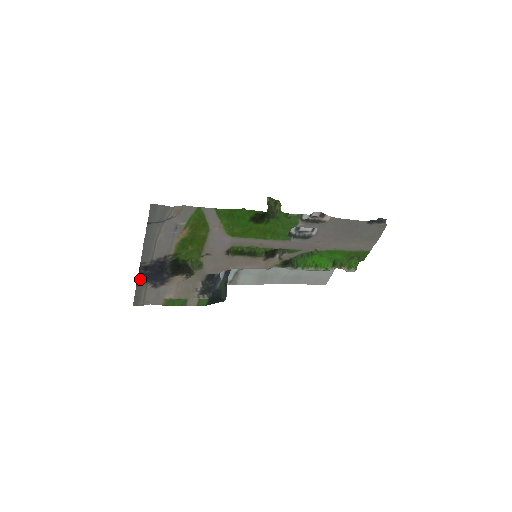
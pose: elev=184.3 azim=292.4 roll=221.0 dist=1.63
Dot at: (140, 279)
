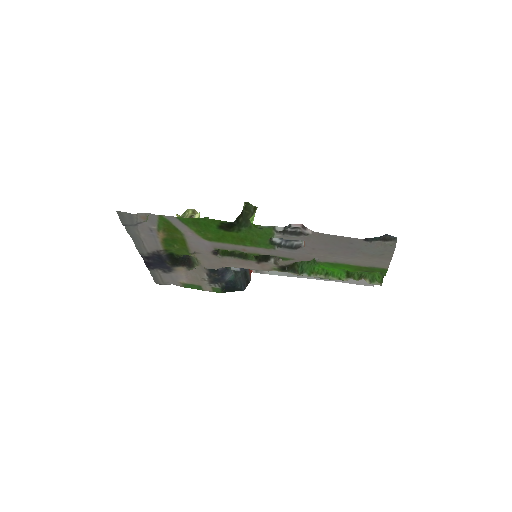
Dot at: (148, 265)
